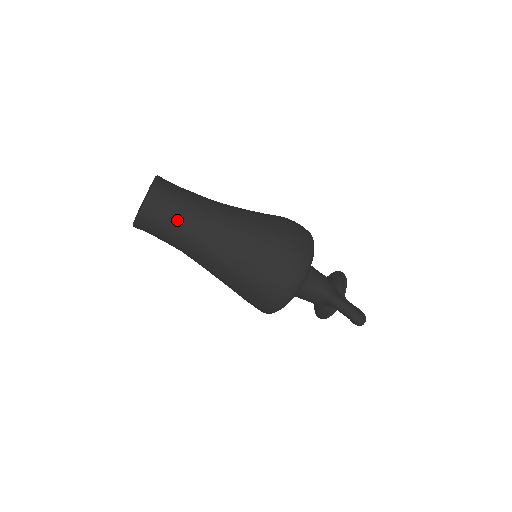
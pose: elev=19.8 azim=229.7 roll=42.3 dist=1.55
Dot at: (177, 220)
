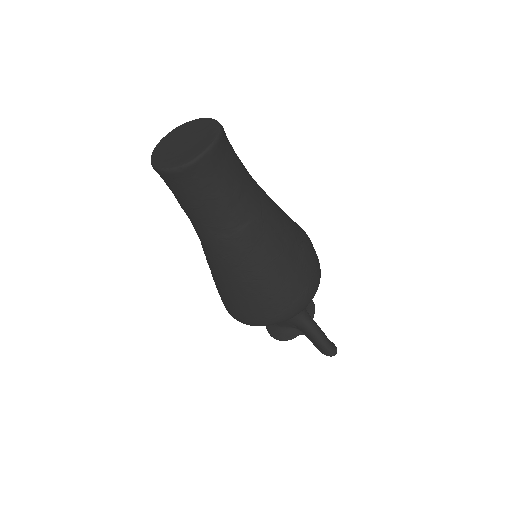
Dot at: (230, 187)
